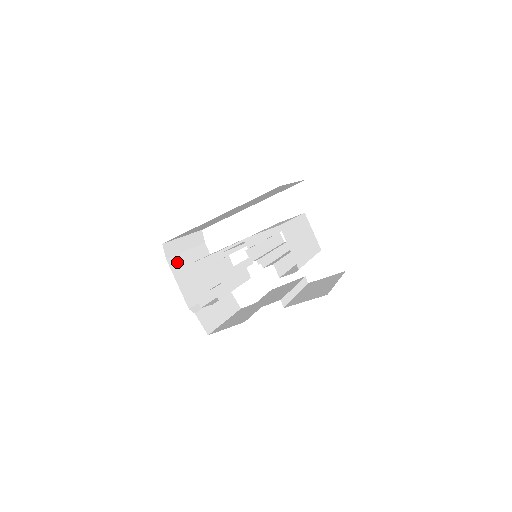
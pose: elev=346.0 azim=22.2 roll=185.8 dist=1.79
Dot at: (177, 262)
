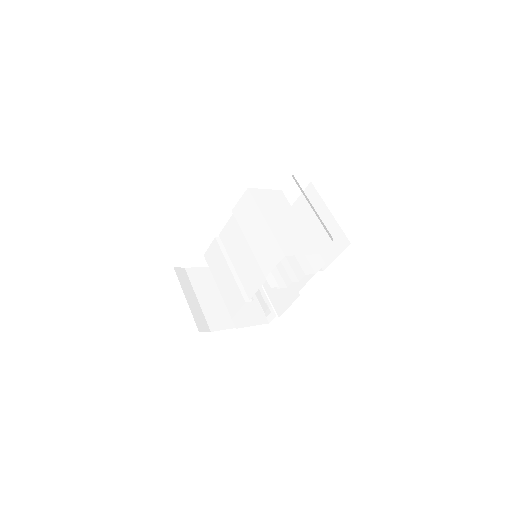
Dot at: (211, 319)
